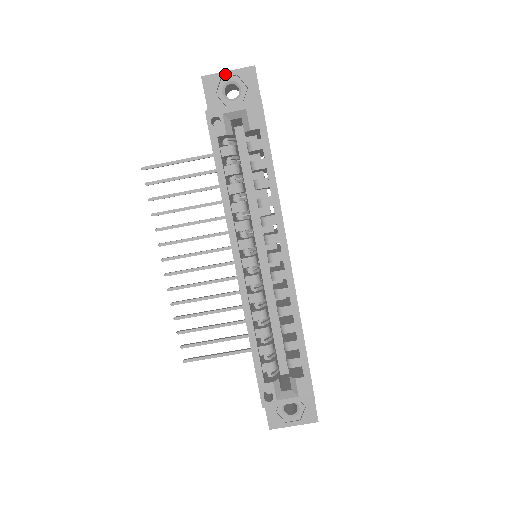
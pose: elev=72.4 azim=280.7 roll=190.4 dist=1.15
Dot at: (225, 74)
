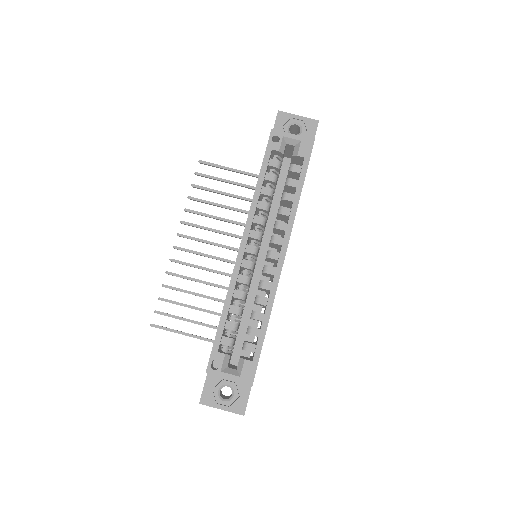
Dot at: (296, 116)
